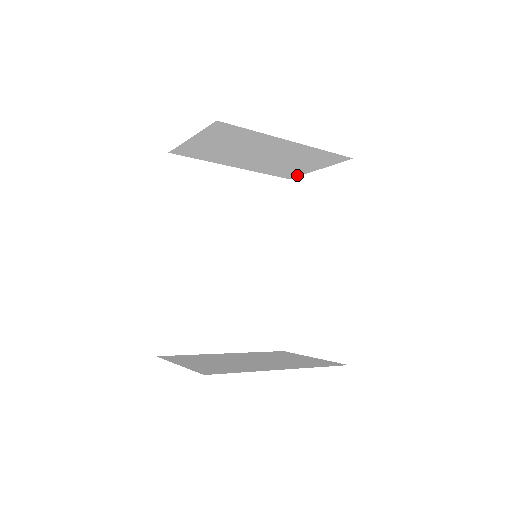
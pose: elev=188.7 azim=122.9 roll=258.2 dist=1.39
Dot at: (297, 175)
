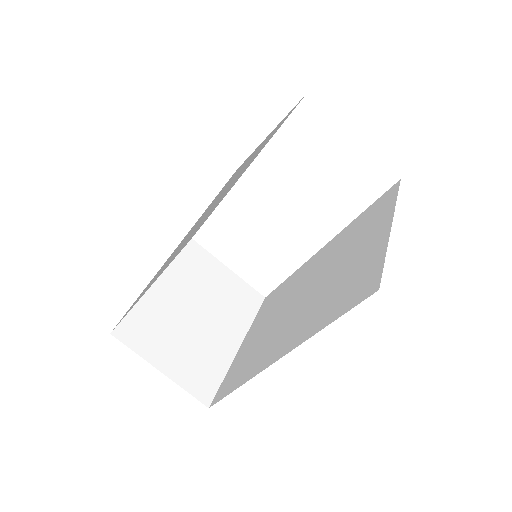
Dot at: occluded
